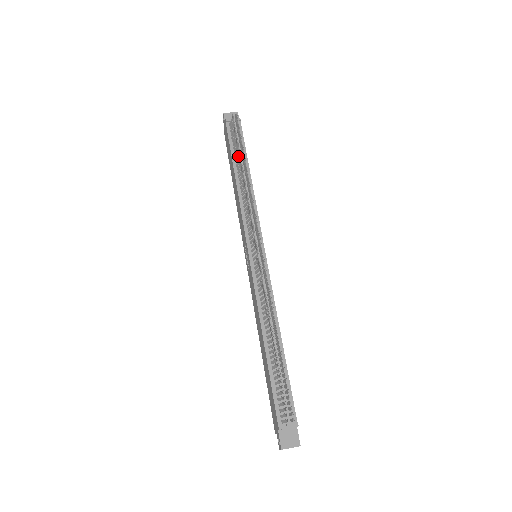
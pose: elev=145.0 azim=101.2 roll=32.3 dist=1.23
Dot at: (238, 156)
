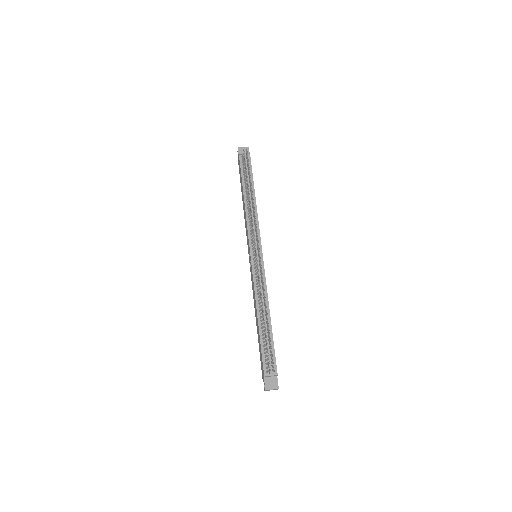
Dot at: occluded
